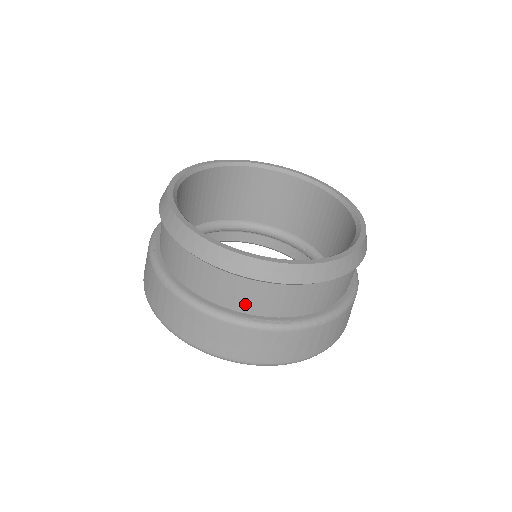
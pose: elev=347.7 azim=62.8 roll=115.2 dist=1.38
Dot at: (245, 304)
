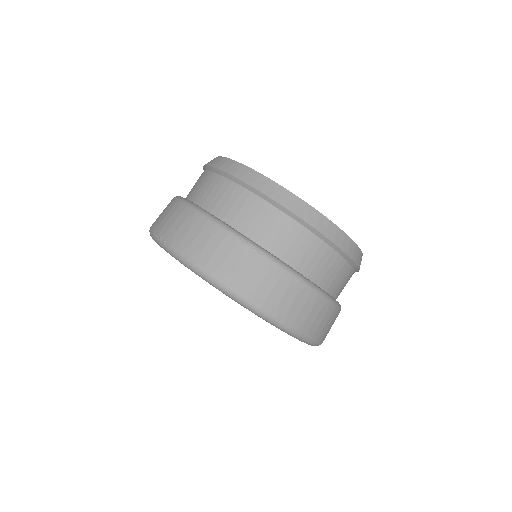
Dot at: (324, 278)
